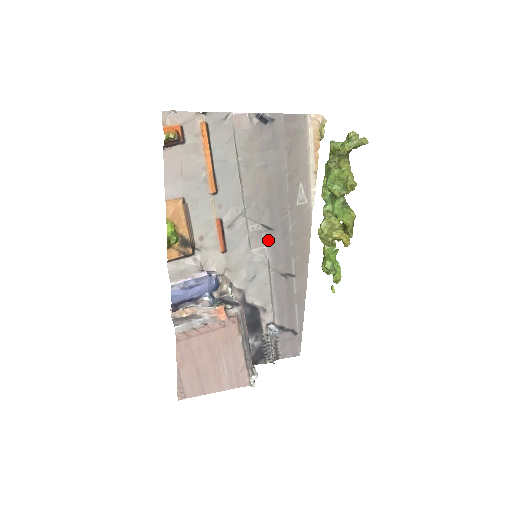
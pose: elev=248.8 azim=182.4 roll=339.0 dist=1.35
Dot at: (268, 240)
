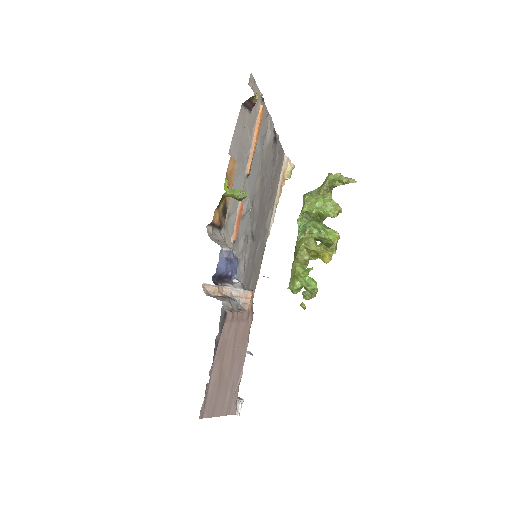
Dot at: (249, 249)
